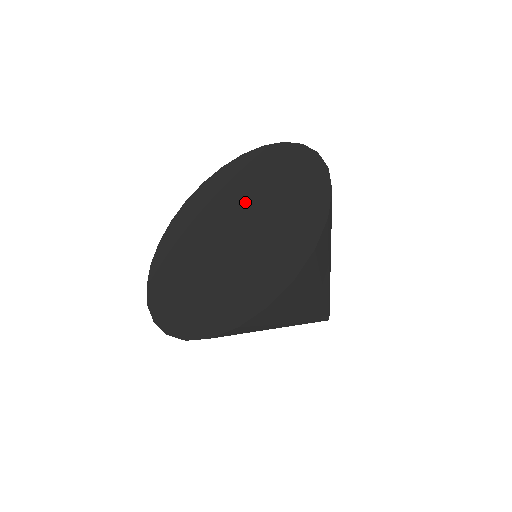
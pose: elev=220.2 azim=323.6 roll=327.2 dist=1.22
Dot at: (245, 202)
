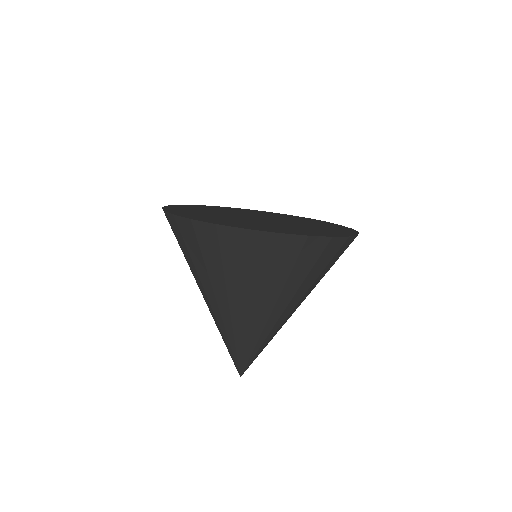
Dot at: (287, 220)
